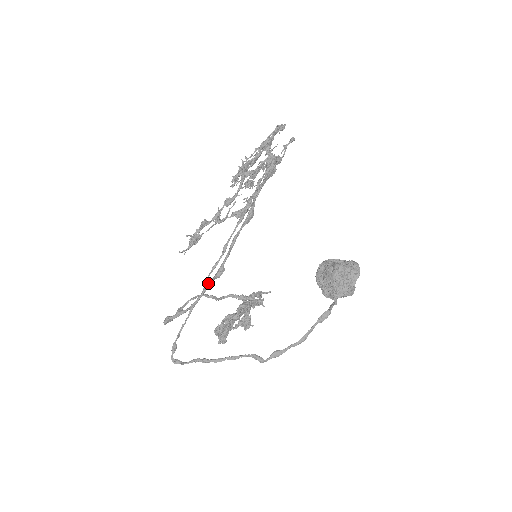
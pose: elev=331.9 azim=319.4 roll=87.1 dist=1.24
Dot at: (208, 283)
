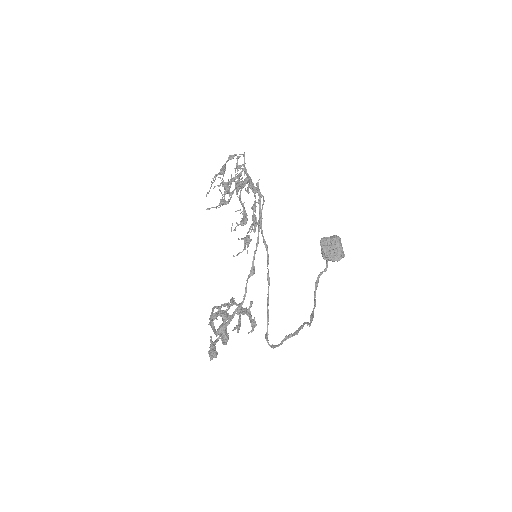
Dot at: occluded
